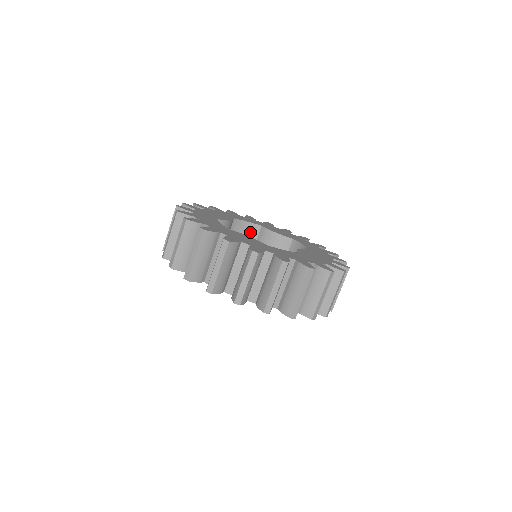
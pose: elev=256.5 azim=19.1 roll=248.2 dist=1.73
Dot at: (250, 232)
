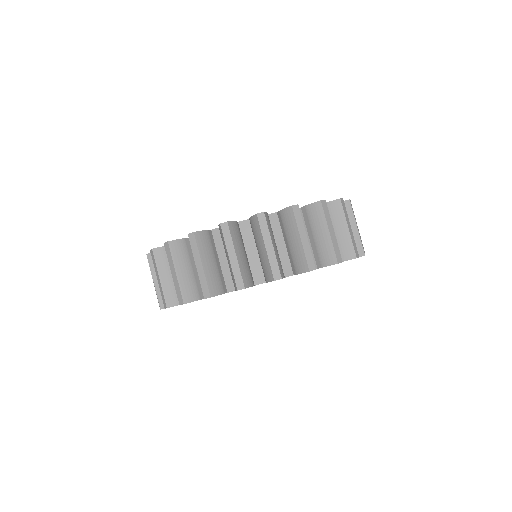
Dot at: occluded
